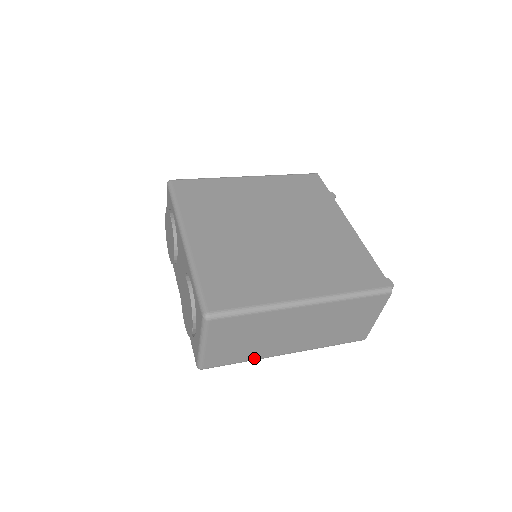
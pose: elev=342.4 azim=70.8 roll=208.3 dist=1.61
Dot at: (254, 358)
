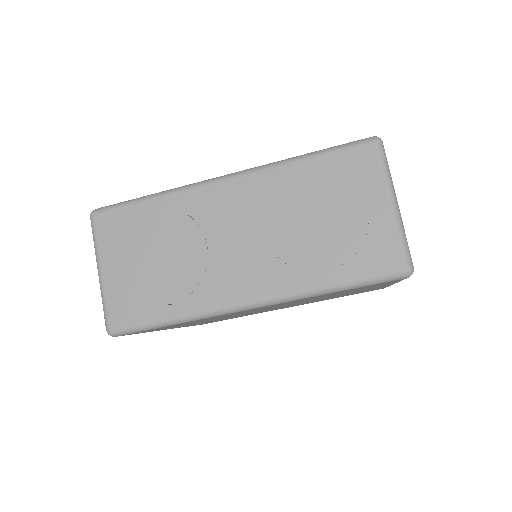
Dot at: occluded
